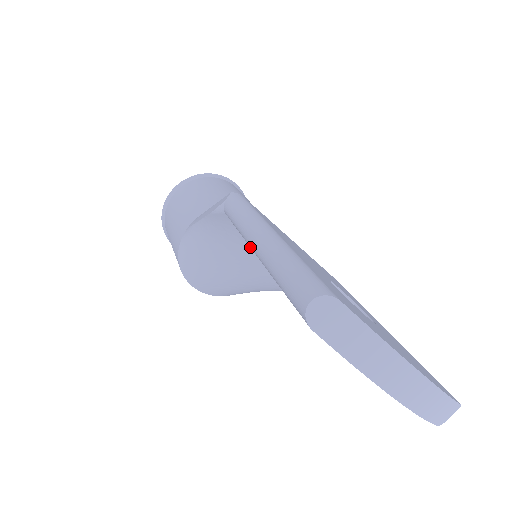
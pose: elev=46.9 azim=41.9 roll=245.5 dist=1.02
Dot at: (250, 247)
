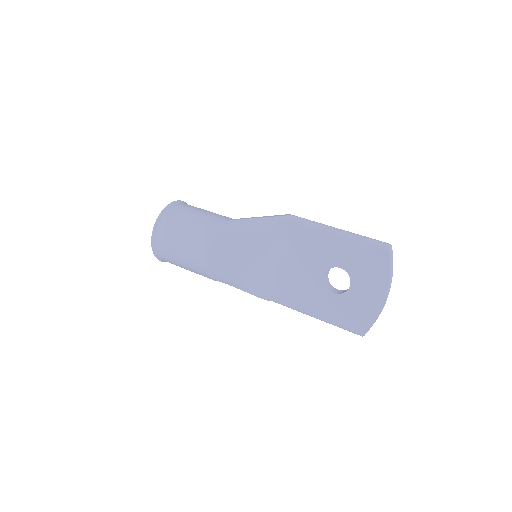
Dot at: (274, 245)
